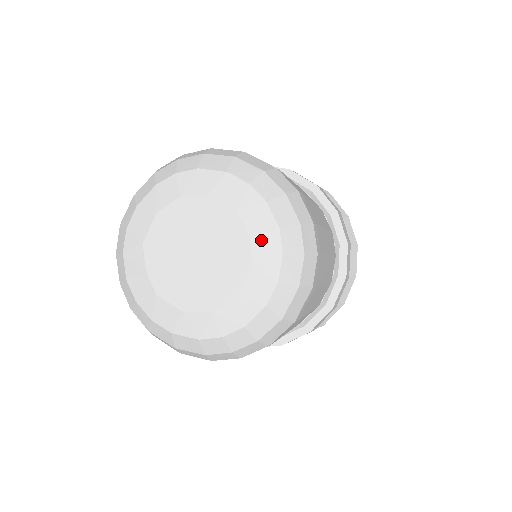
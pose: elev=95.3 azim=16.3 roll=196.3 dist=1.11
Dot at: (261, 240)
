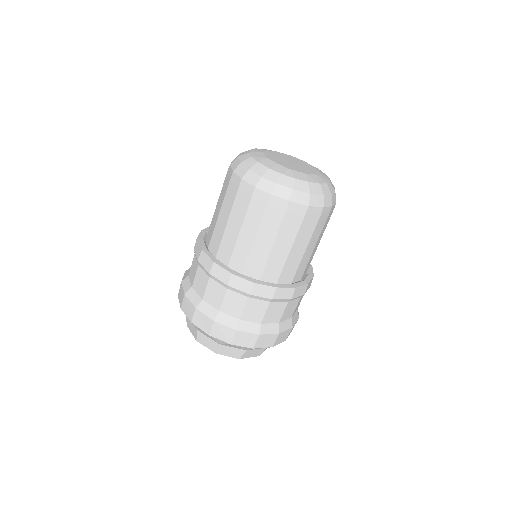
Dot at: occluded
